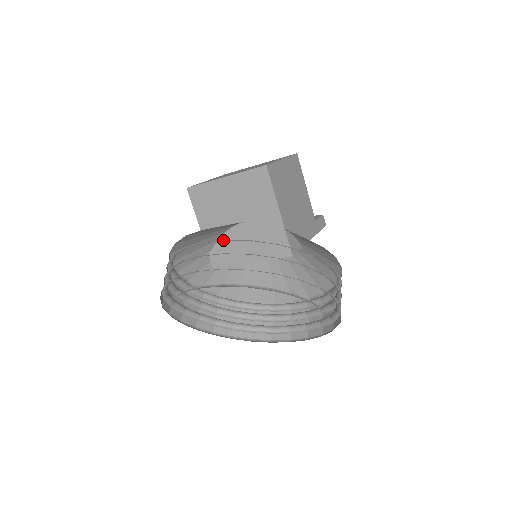
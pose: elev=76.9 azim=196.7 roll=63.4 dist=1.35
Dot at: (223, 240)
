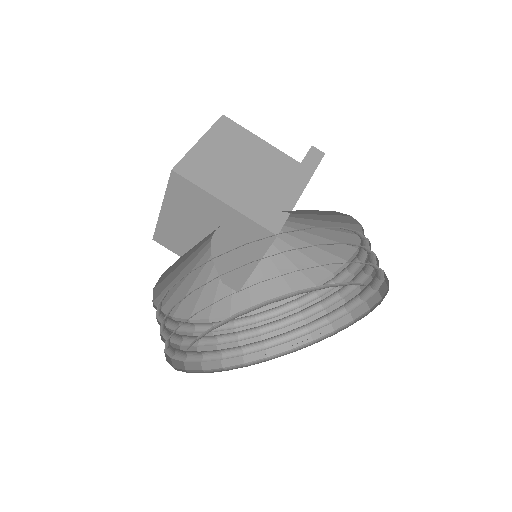
Dot at: (166, 292)
